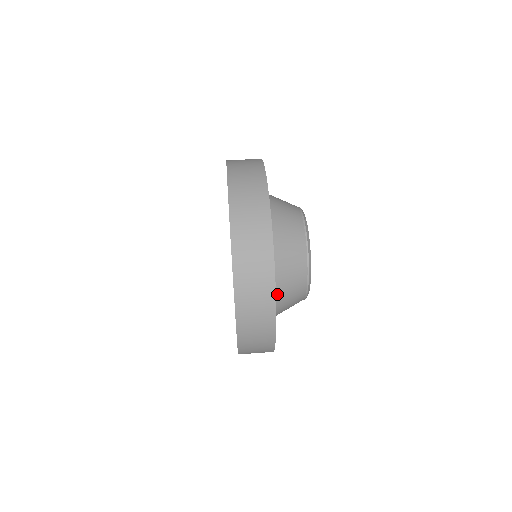
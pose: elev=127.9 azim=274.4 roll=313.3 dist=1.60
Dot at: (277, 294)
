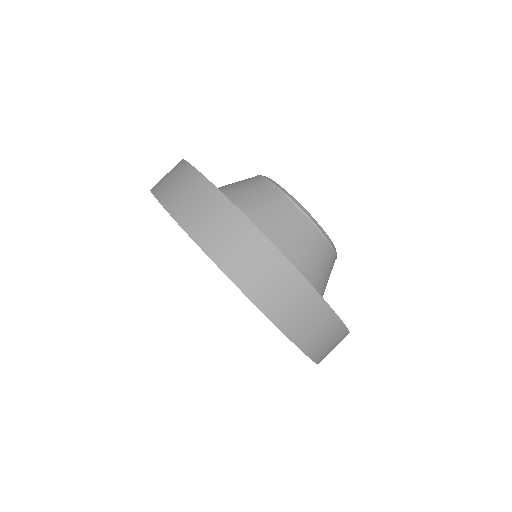
Dot at: occluded
